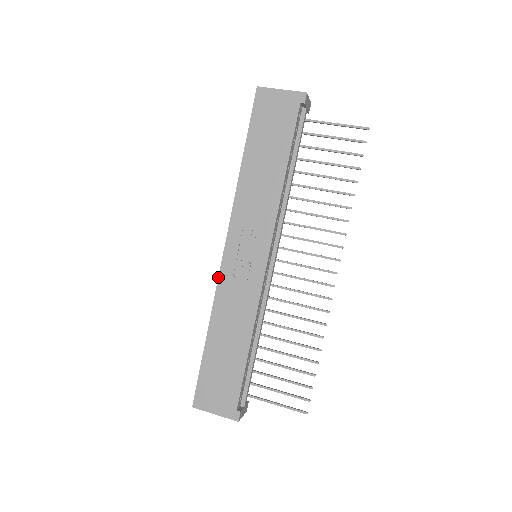
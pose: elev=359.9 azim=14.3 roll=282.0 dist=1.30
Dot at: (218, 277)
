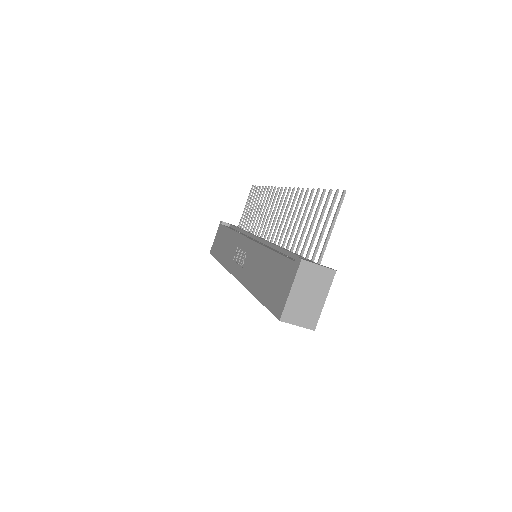
Dot at: occluded
